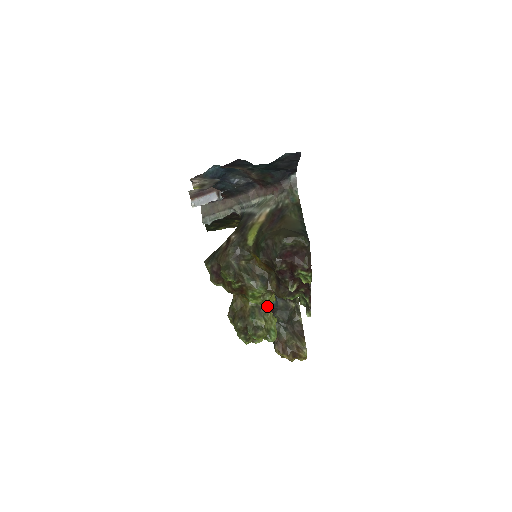
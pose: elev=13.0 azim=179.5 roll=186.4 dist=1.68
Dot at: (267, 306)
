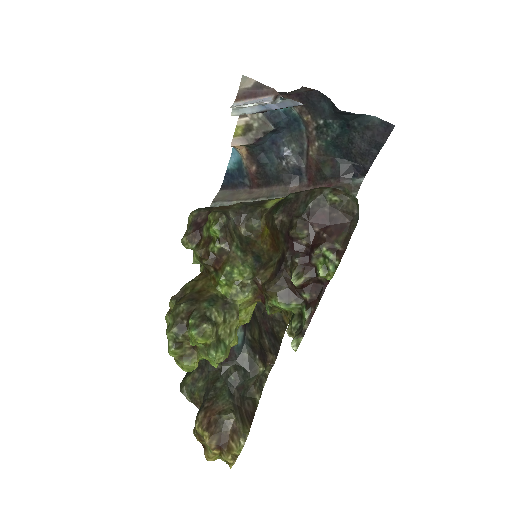
Dot at: (238, 306)
